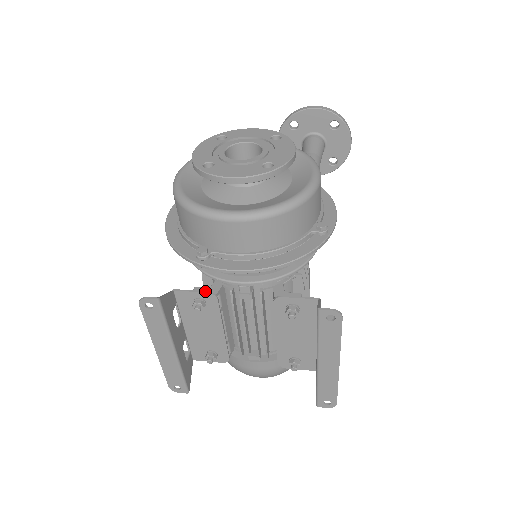
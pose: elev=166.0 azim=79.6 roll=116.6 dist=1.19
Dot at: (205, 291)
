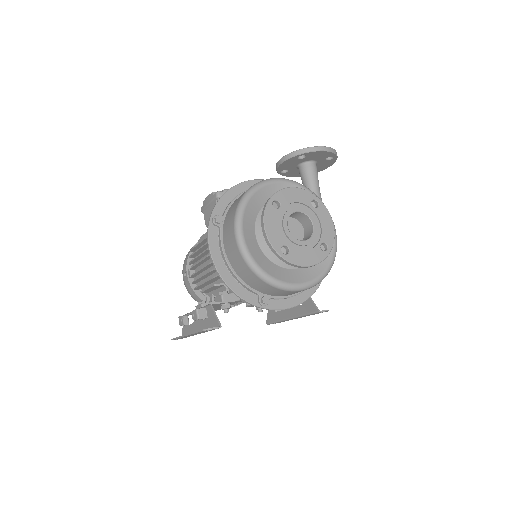
Dot at: (235, 300)
